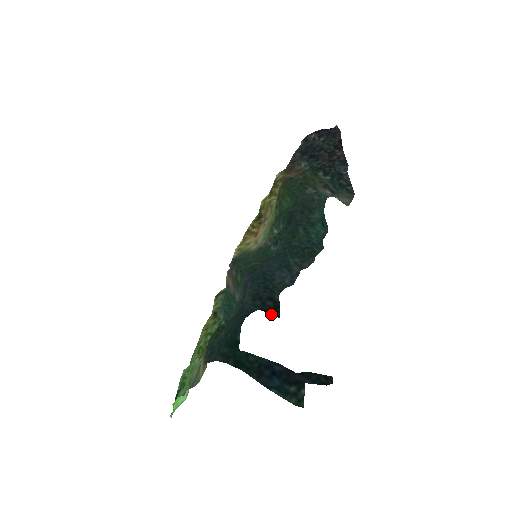
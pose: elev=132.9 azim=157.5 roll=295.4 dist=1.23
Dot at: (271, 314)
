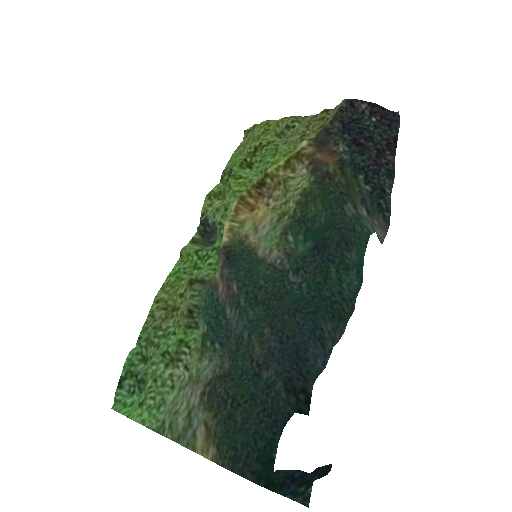
Dot at: occluded
